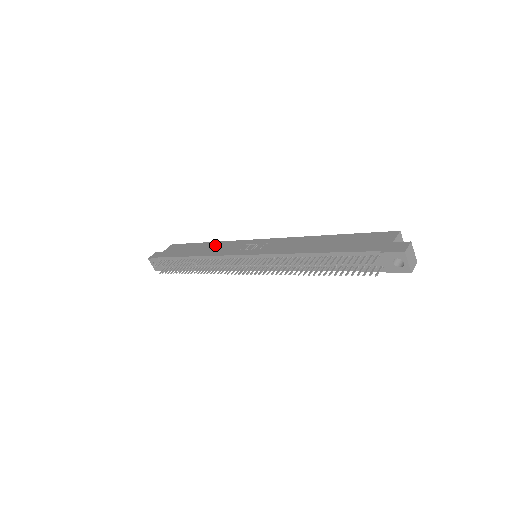
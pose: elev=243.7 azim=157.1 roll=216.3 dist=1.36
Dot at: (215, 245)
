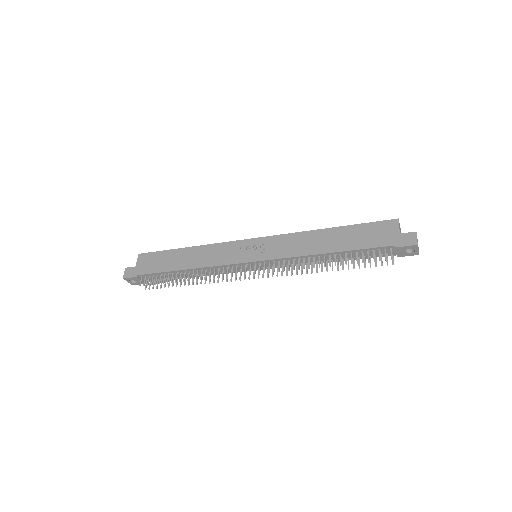
Dot at: (202, 251)
